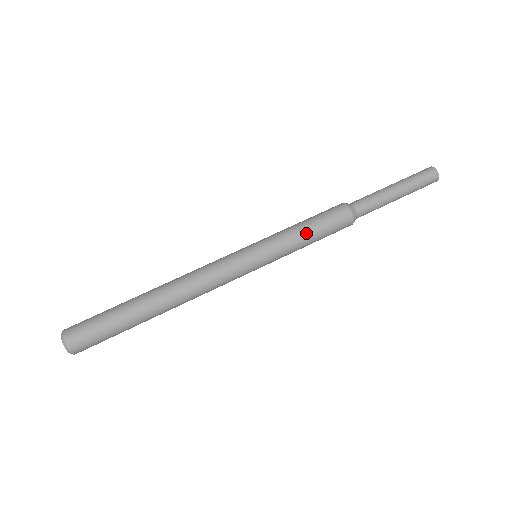
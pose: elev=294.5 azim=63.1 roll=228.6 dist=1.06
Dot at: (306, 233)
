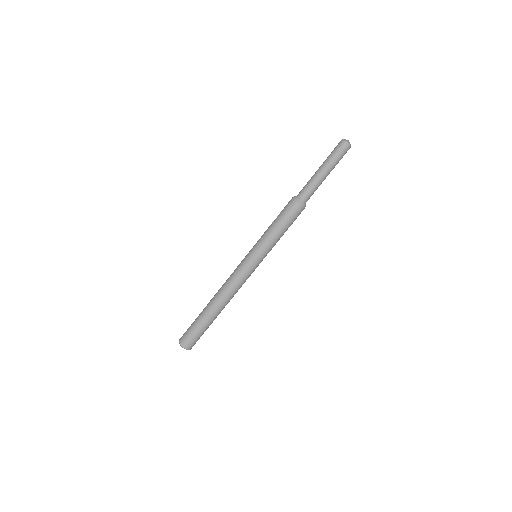
Dot at: (280, 233)
